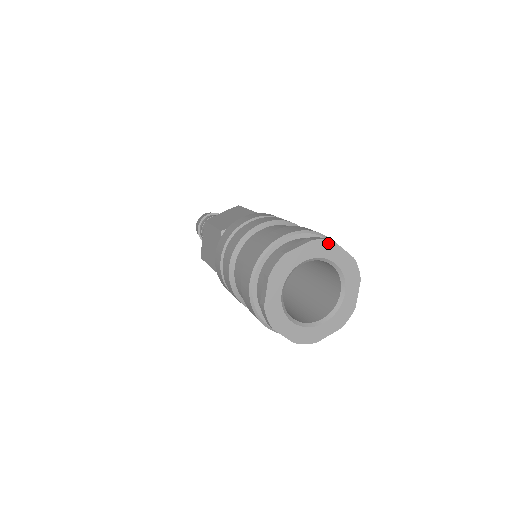
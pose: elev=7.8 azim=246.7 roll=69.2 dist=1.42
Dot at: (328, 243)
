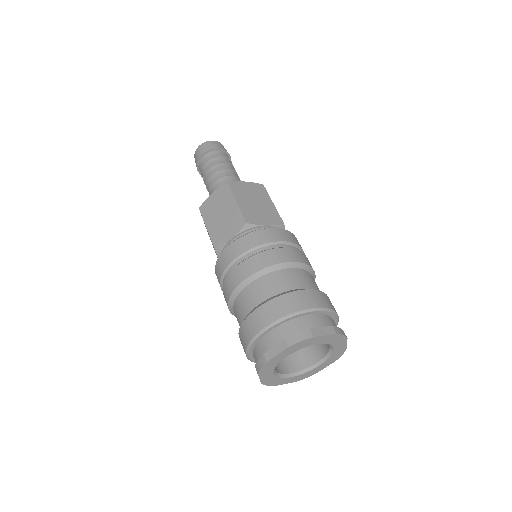
Dot at: (343, 338)
